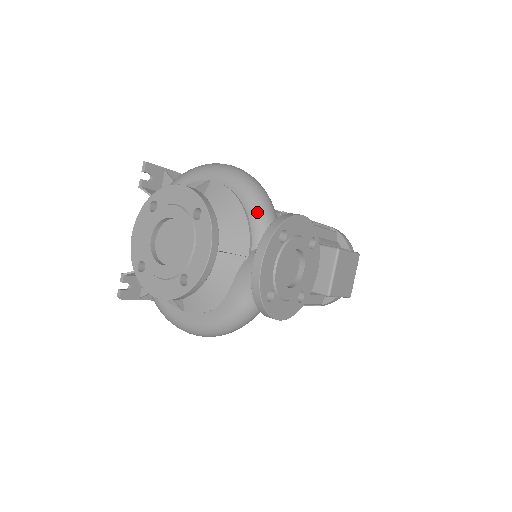
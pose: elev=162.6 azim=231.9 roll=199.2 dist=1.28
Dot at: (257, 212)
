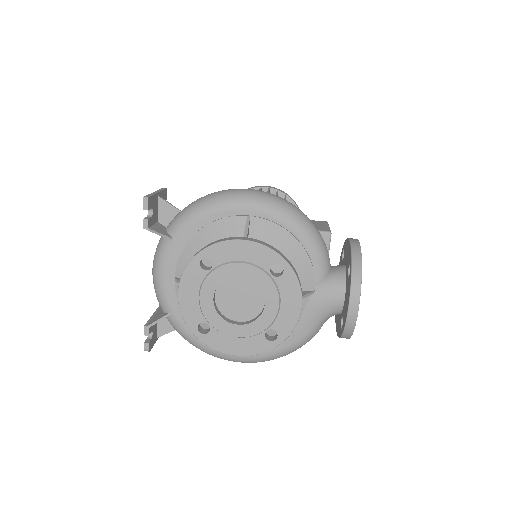
Dot at: (315, 245)
